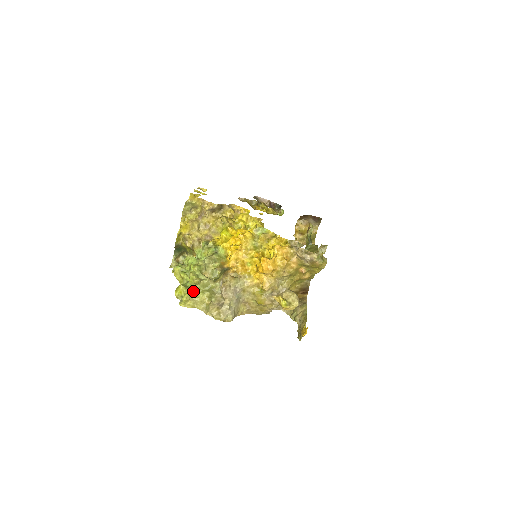
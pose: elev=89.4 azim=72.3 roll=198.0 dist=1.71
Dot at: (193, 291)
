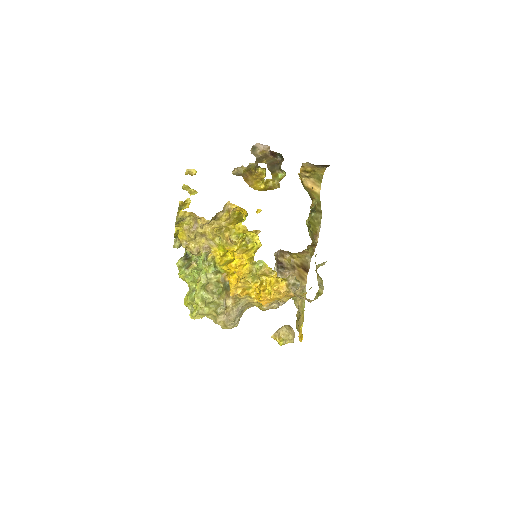
Dot at: occluded
